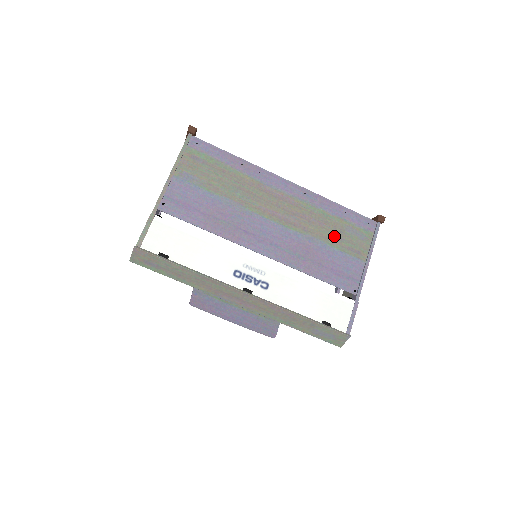
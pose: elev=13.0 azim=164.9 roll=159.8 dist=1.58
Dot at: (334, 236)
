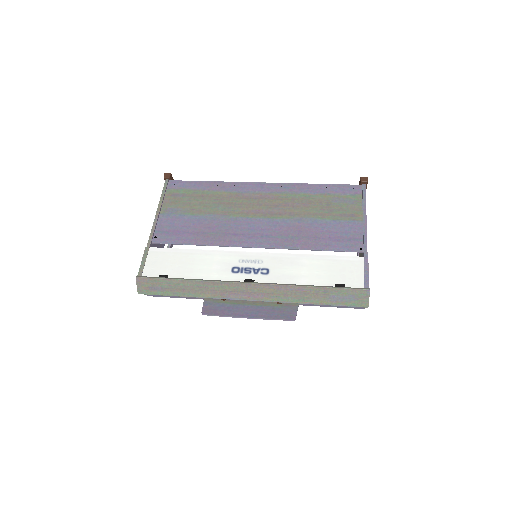
Dot at: (322, 210)
